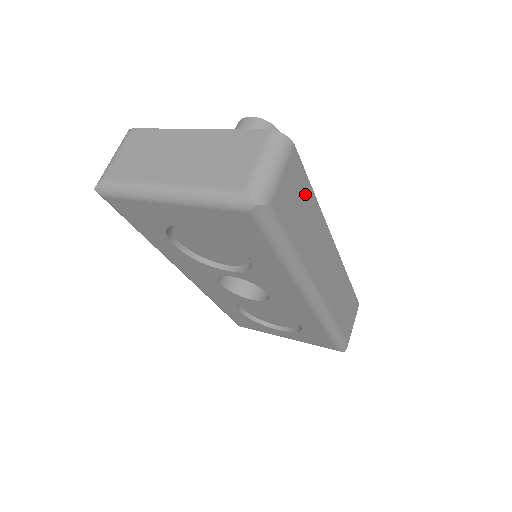
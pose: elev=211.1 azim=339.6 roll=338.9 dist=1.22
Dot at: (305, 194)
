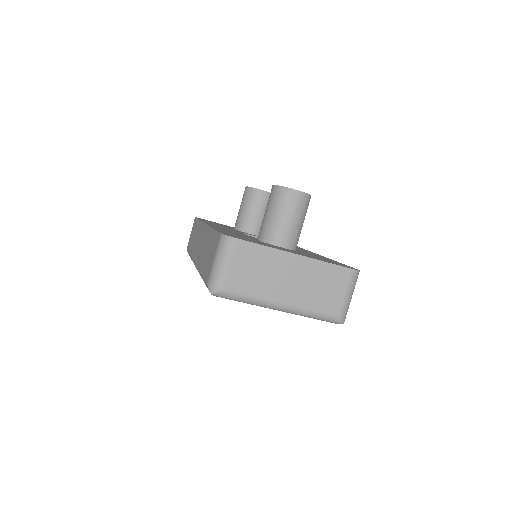
Dot at: occluded
